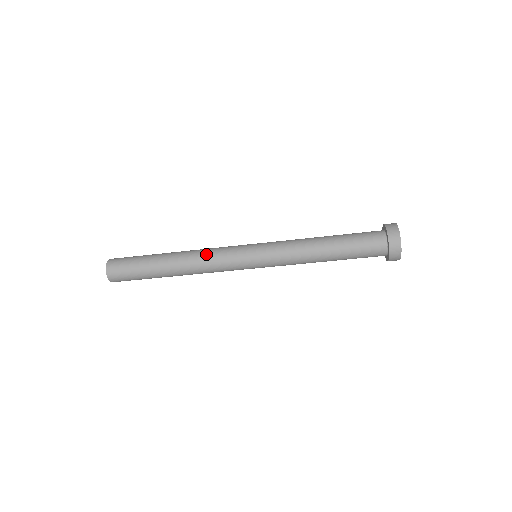
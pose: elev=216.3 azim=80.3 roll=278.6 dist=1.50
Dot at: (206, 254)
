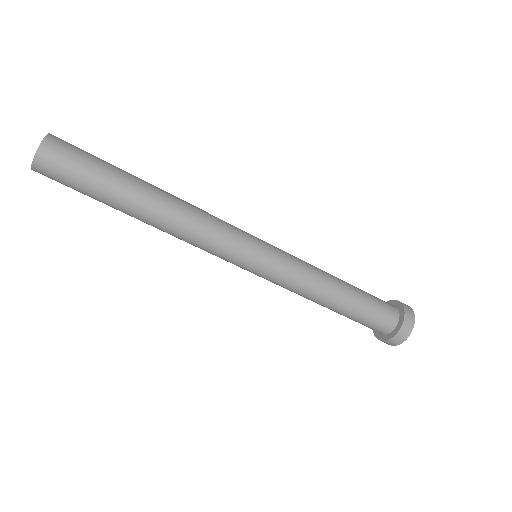
Dot at: (205, 211)
